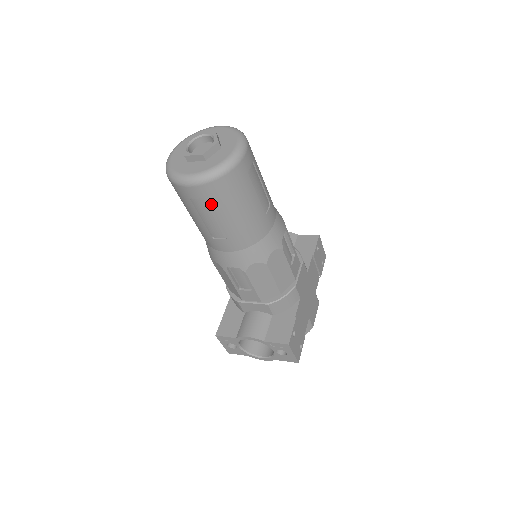
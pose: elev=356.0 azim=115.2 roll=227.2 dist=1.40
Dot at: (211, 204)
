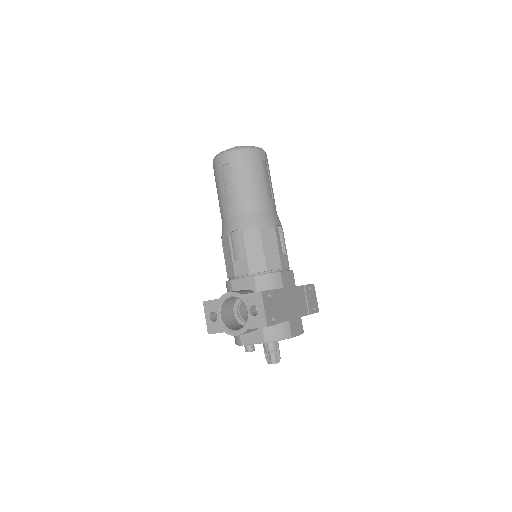
Dot at: (233, 168)
